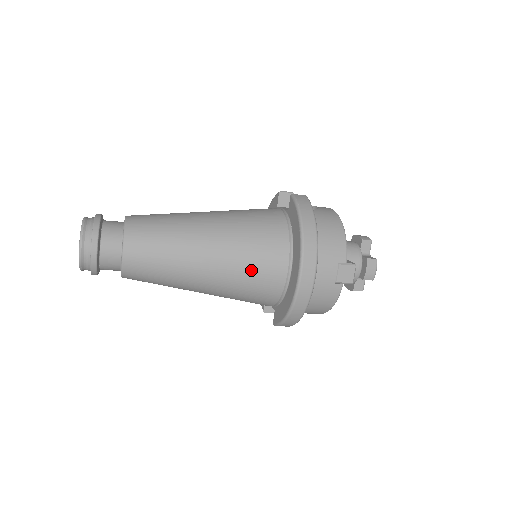
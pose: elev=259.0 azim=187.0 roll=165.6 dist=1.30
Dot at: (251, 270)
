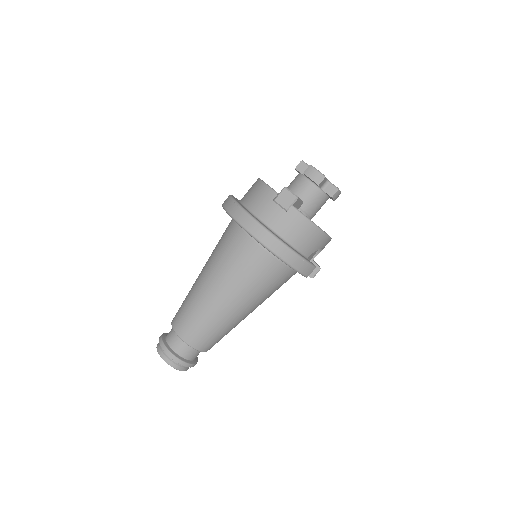
Dot at: (238, 266)
